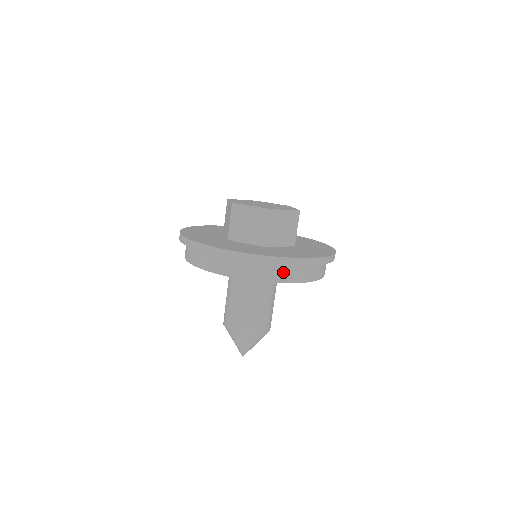
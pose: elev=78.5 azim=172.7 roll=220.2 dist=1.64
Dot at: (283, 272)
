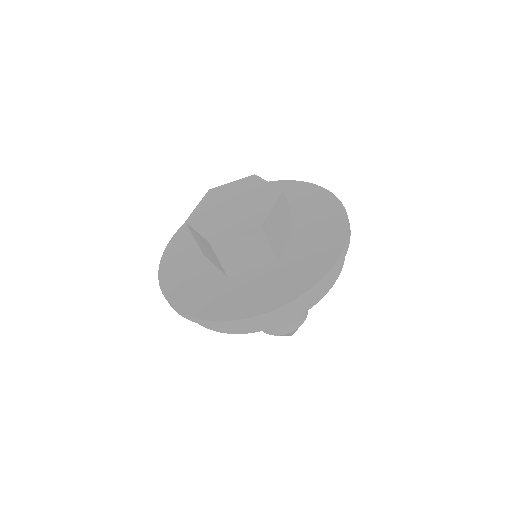
Dot at: occluded
